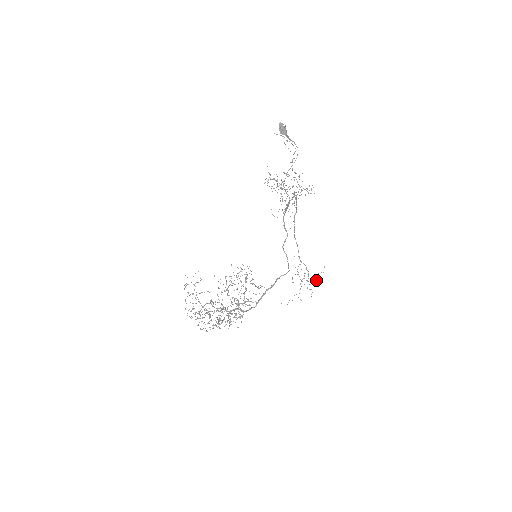
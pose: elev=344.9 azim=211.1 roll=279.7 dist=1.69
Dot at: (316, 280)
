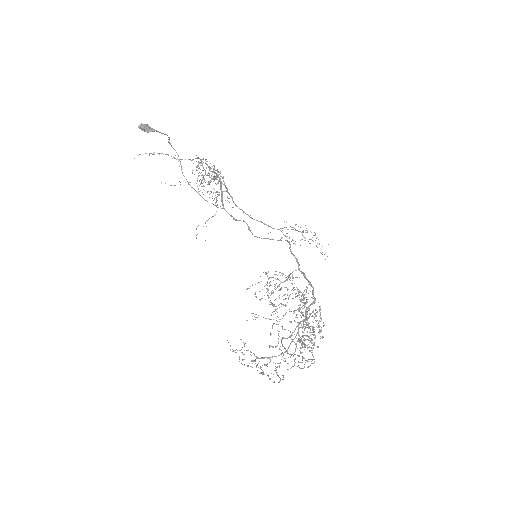
Dot at: (306, 228)
